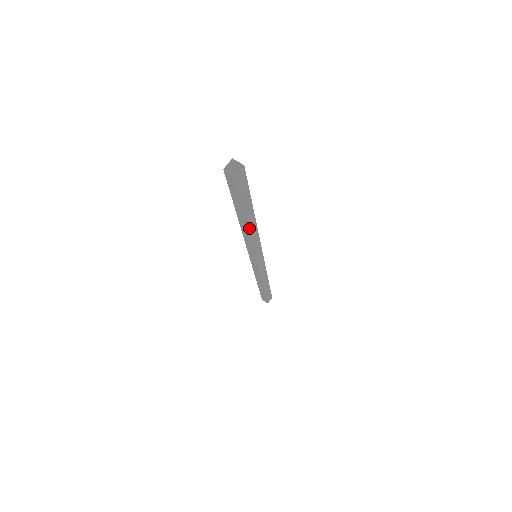
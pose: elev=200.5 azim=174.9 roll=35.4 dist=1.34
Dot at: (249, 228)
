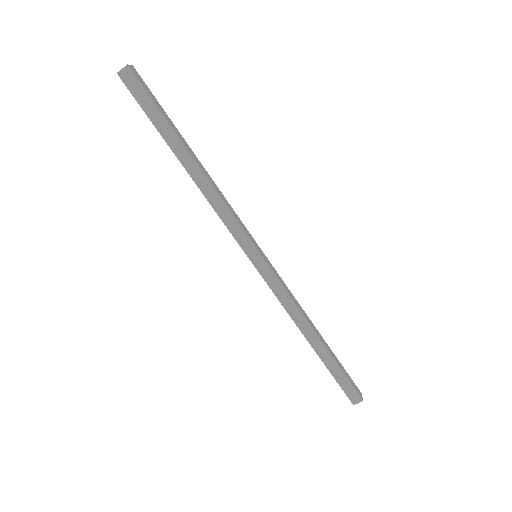
Dot at: (191, 175)
